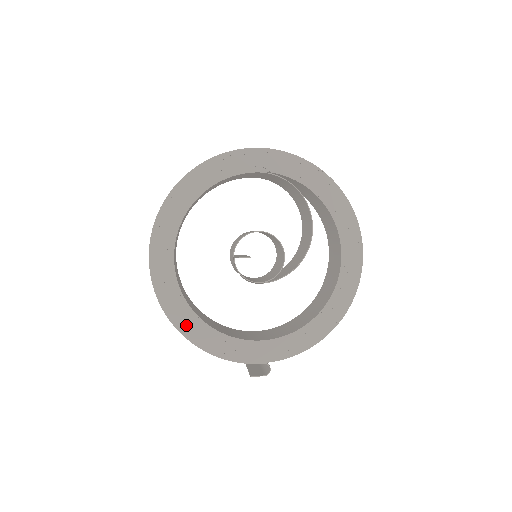
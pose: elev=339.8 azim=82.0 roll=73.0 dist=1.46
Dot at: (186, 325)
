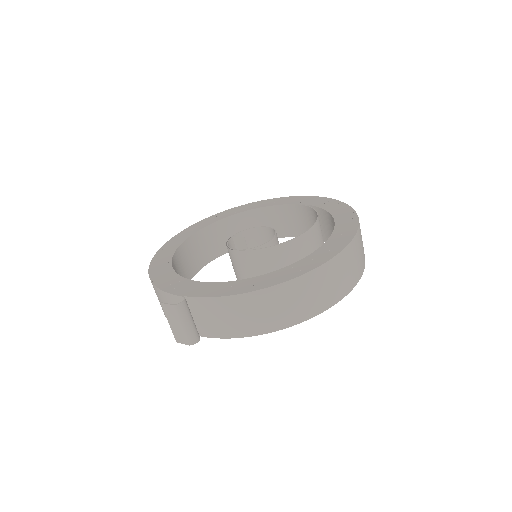
Dot at: (158, 264)
